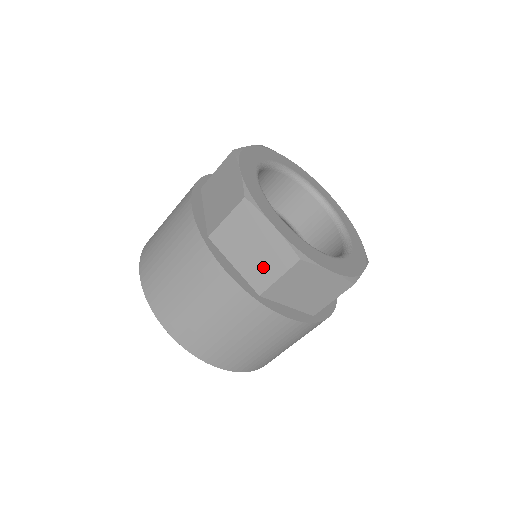
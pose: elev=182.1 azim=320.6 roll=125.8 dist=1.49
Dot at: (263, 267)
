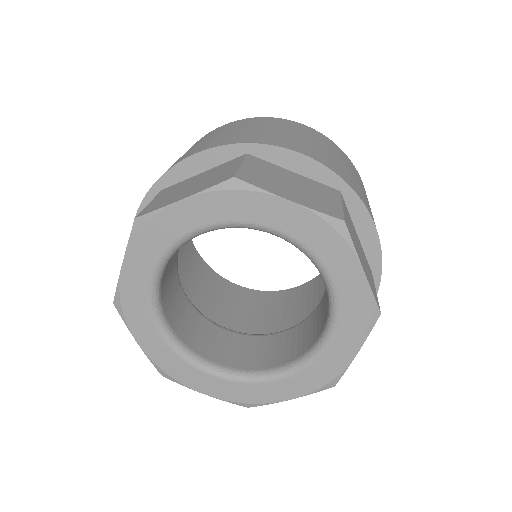
Dot at: occluded
